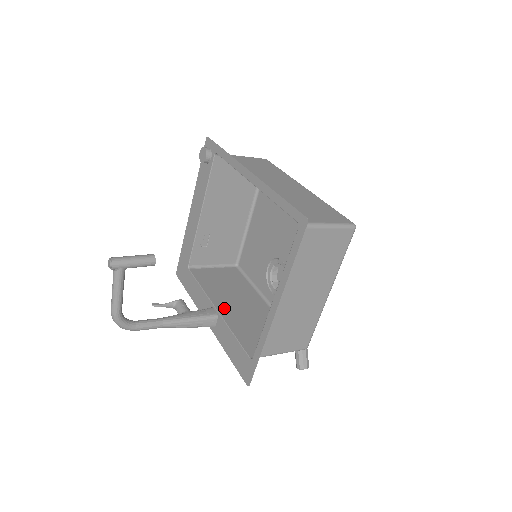
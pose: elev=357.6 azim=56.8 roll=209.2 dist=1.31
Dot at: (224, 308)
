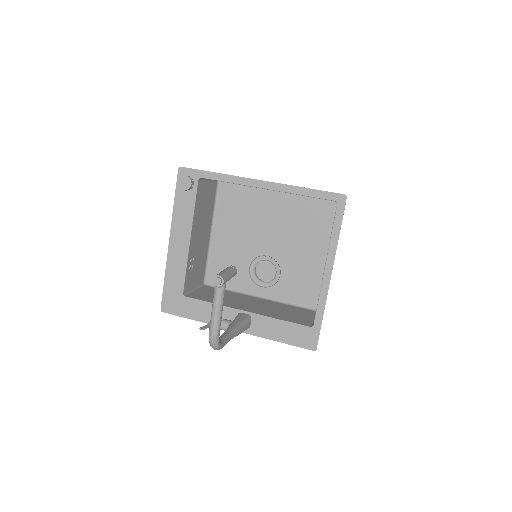
Dot at: (249, 309)
